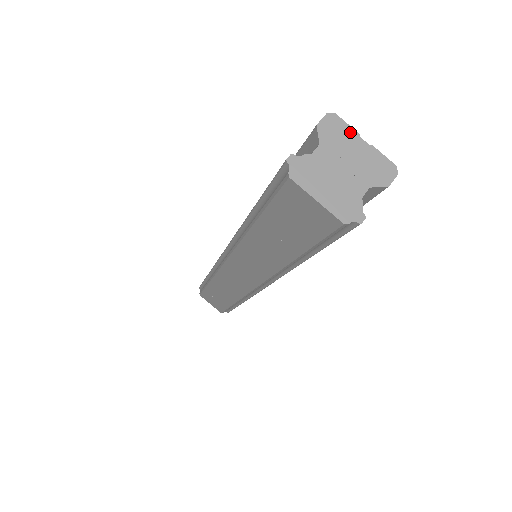
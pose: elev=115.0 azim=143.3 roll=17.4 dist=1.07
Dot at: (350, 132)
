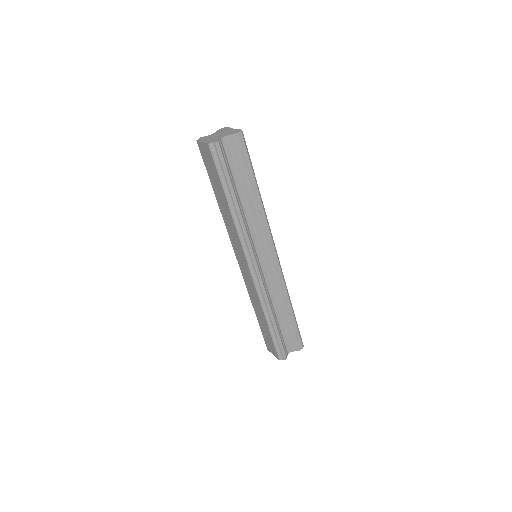
Dot at: (229, 129)
